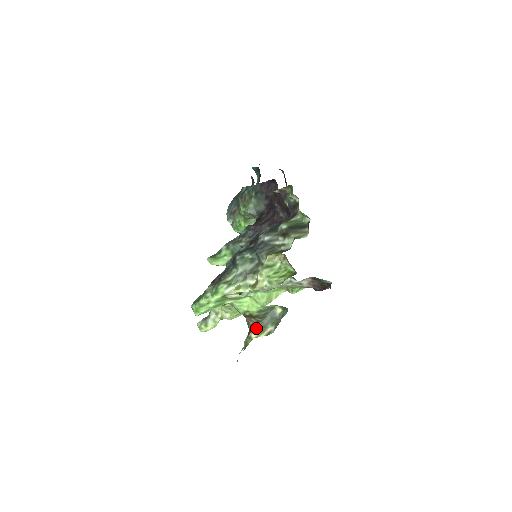
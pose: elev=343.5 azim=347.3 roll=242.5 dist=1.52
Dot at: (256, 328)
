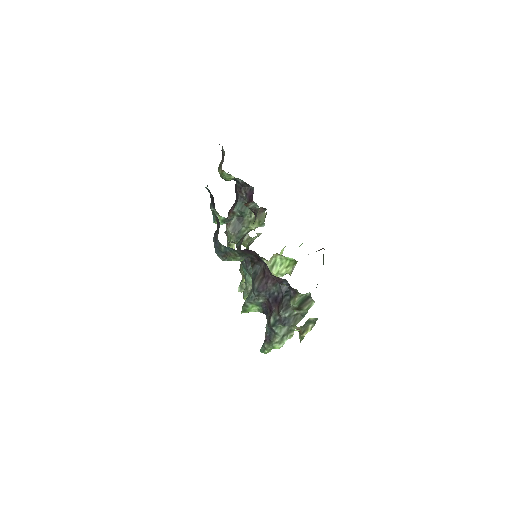
Dot at: (303, 331)
